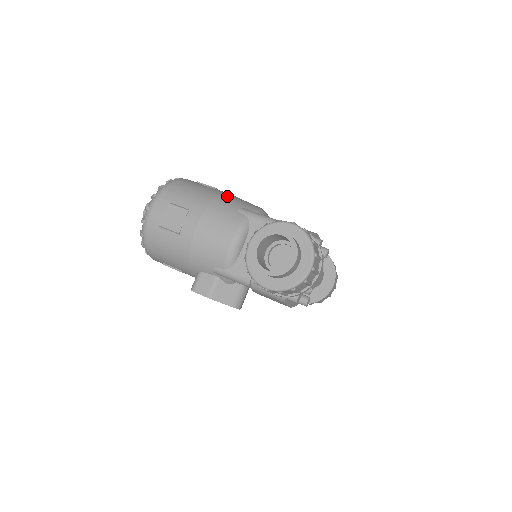
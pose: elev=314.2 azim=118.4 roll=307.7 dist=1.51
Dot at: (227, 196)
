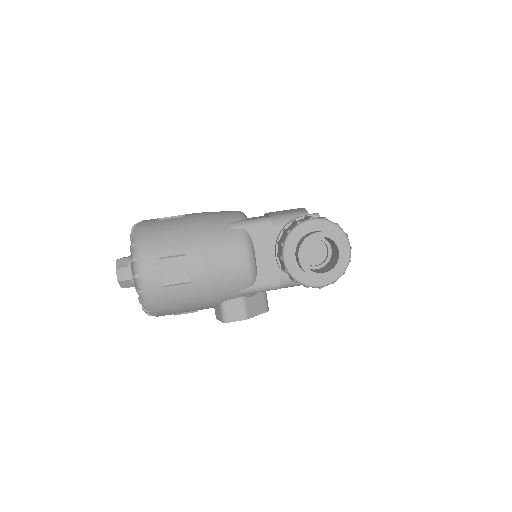
Dot at: (204, 218)
